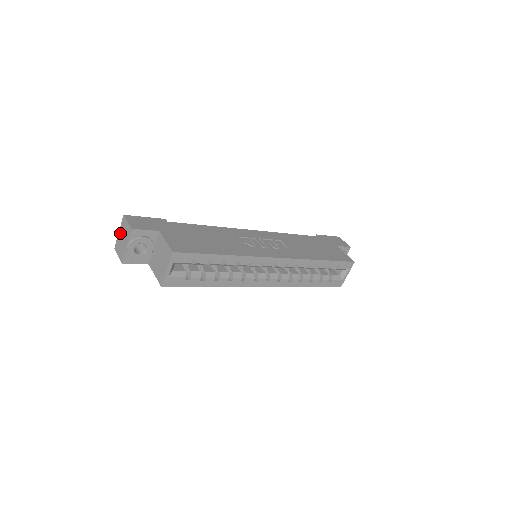
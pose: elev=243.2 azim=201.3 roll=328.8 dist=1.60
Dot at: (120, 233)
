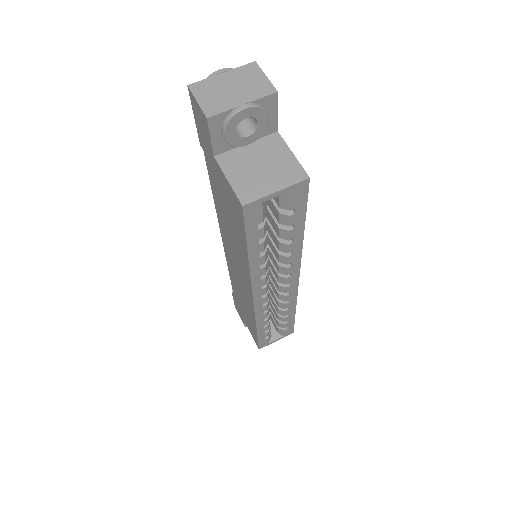
Dot at: (228, 76)
